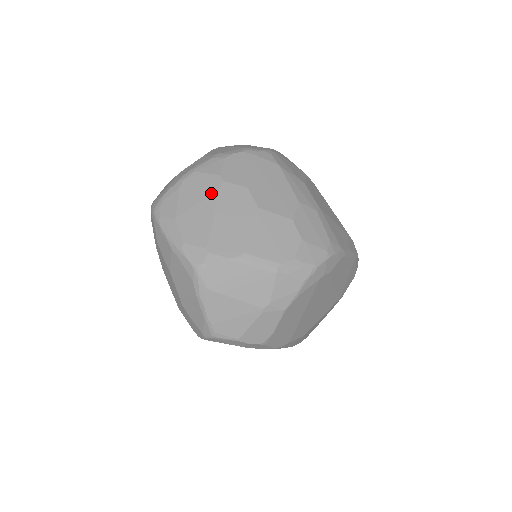
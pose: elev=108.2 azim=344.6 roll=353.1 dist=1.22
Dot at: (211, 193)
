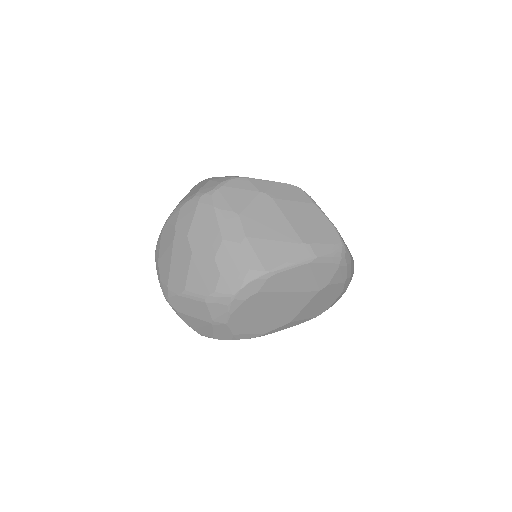
Dot at: (170, 242)
